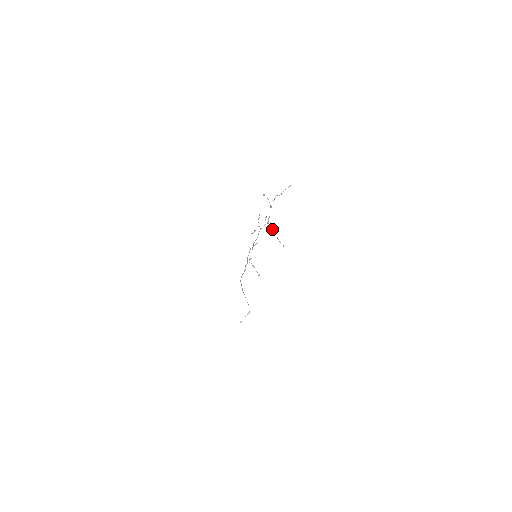
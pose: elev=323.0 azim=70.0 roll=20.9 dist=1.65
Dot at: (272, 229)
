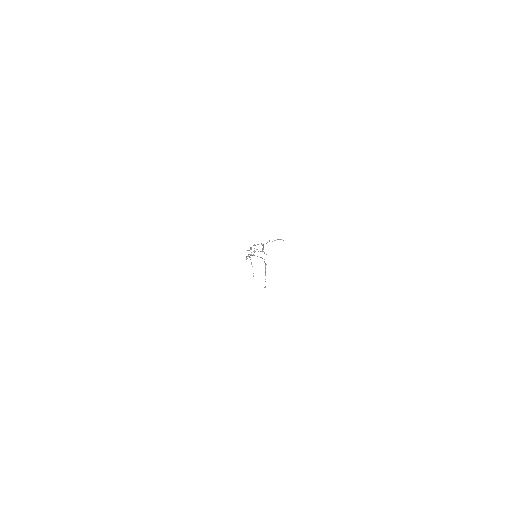
Dot at: occluded
